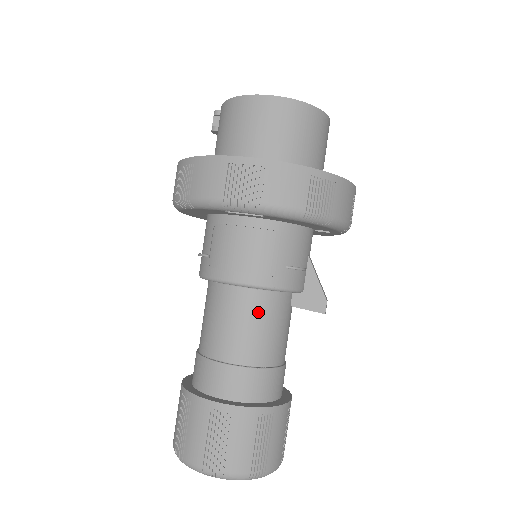
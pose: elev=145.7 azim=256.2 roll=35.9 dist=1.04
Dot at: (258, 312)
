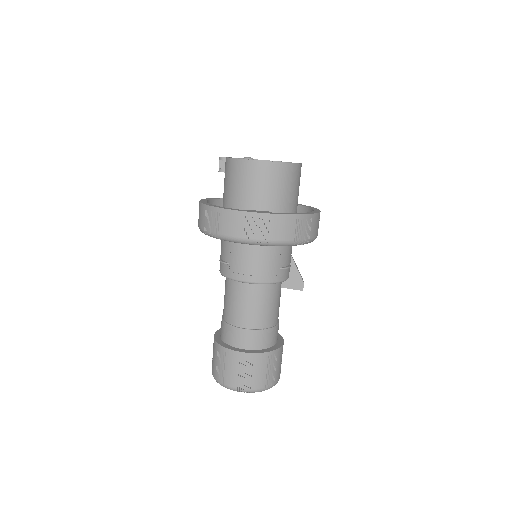
Dot at: (264, 297)
